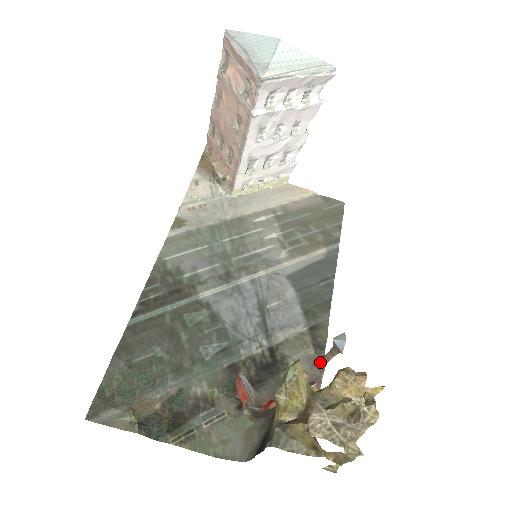
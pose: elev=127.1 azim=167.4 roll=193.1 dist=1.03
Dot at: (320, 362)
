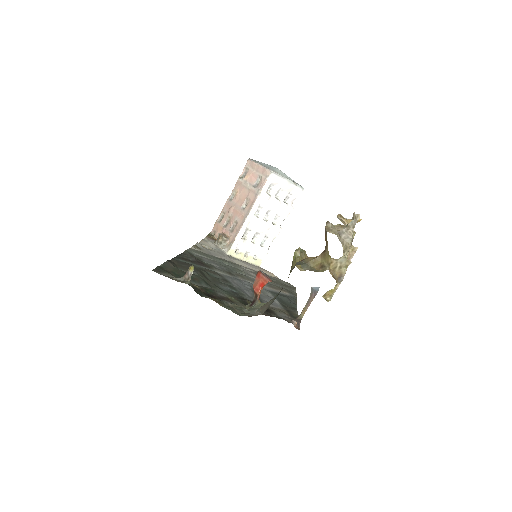
Dot at: (297, 318)
